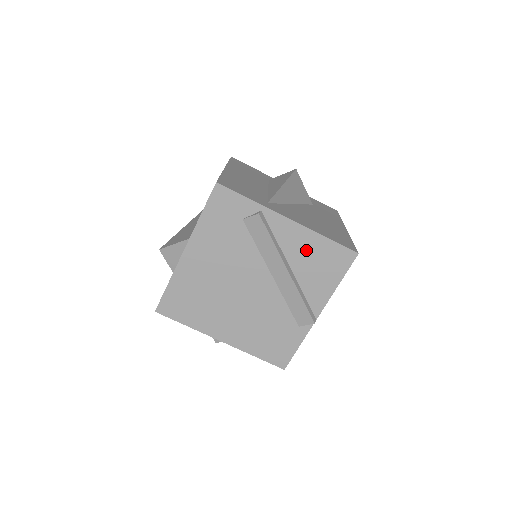
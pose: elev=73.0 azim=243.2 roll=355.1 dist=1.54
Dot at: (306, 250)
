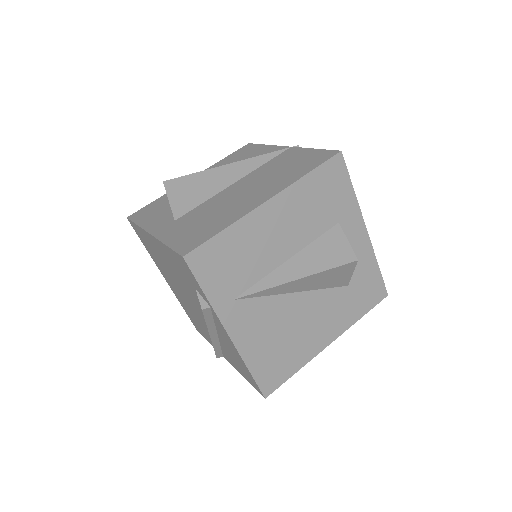
Dot at: (232, 350)
